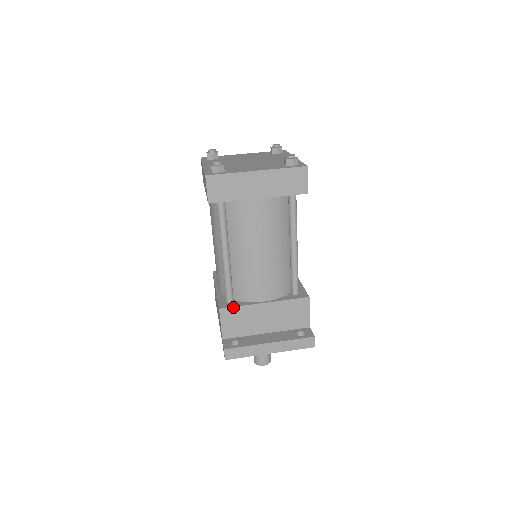
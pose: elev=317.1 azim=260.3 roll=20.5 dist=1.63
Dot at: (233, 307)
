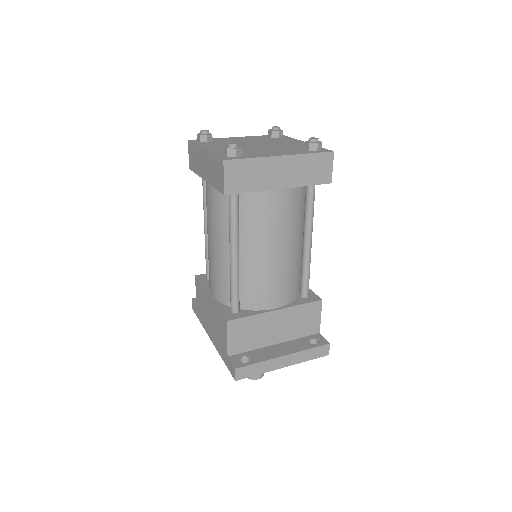
Dot at: (242, 318)
